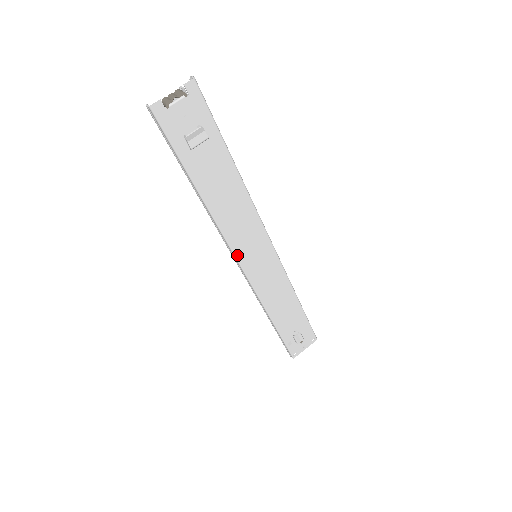
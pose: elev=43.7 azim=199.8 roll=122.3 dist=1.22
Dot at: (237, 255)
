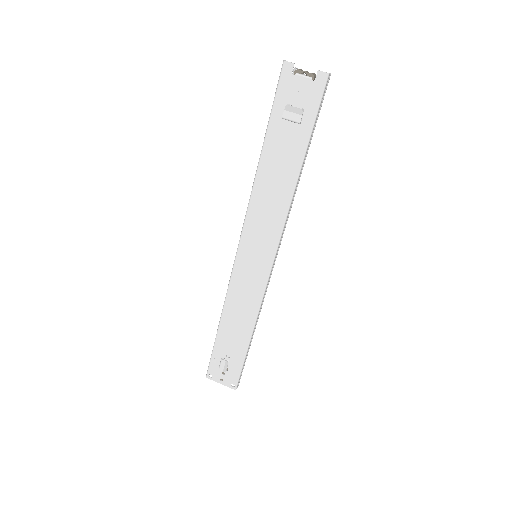
Dot at: (243, 235)
